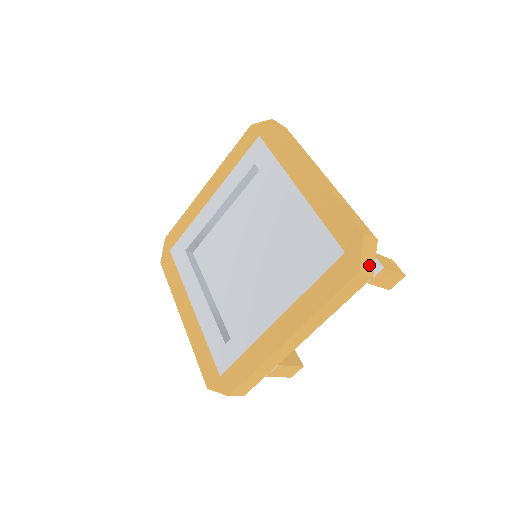
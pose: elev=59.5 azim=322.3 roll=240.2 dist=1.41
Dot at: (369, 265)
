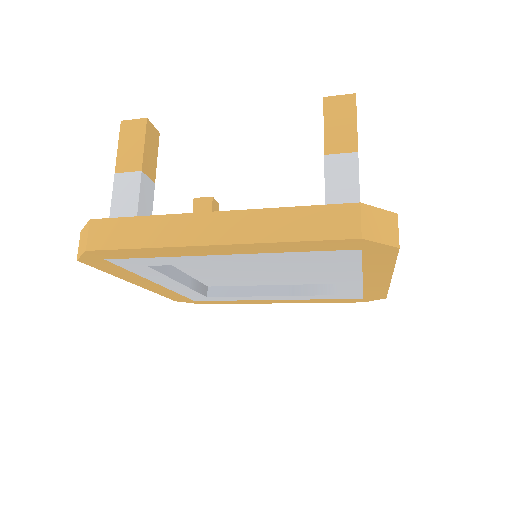
Dot at: occluded
